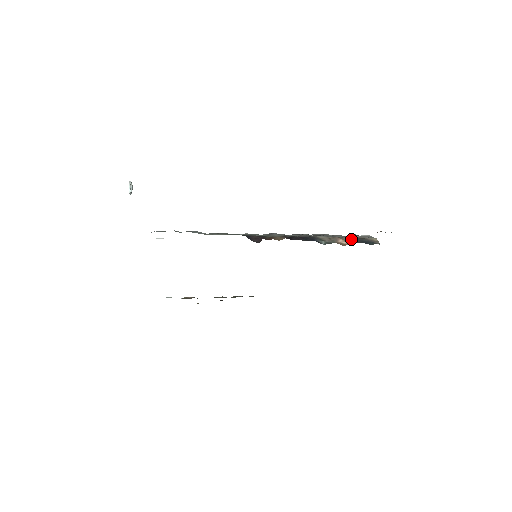
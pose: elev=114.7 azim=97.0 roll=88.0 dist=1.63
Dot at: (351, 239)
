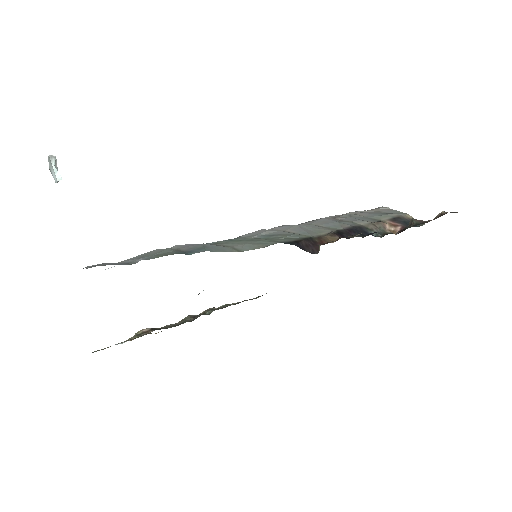
Dot at: (393, 221)
